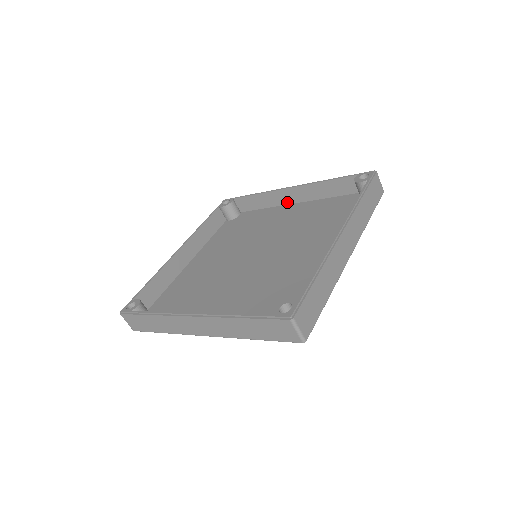
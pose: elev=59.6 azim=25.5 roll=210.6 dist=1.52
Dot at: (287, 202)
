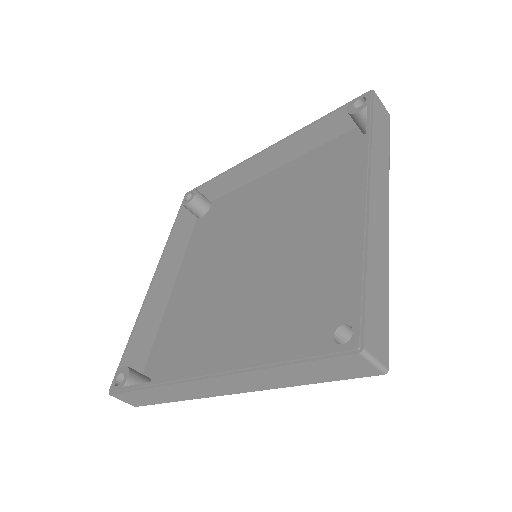
Dot at: (265, 170)
